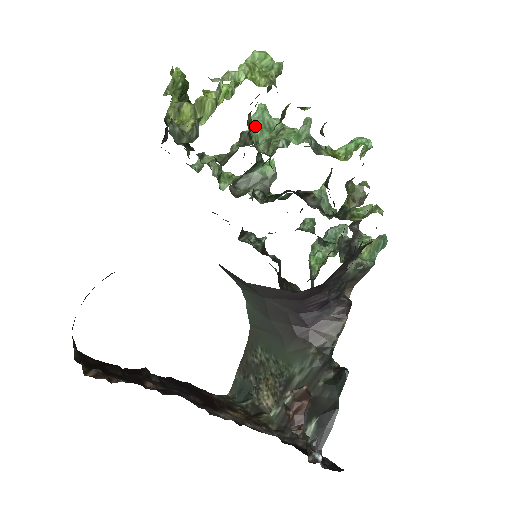
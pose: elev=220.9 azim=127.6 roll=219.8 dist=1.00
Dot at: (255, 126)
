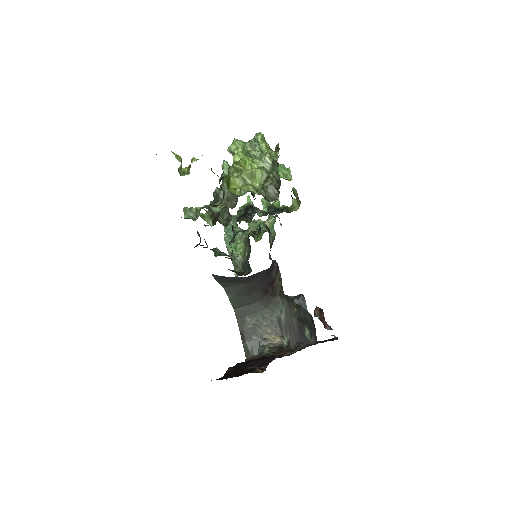
Dot at: occluded
